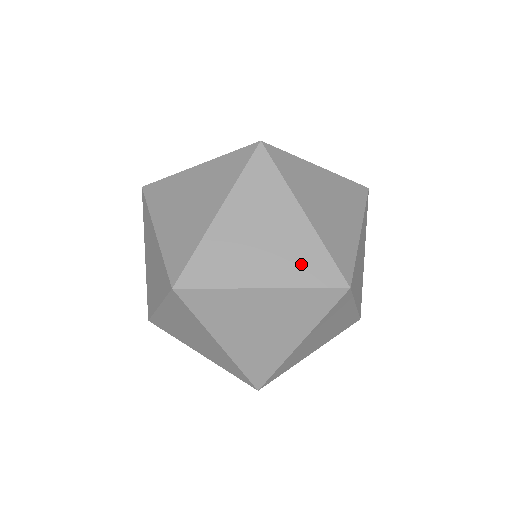
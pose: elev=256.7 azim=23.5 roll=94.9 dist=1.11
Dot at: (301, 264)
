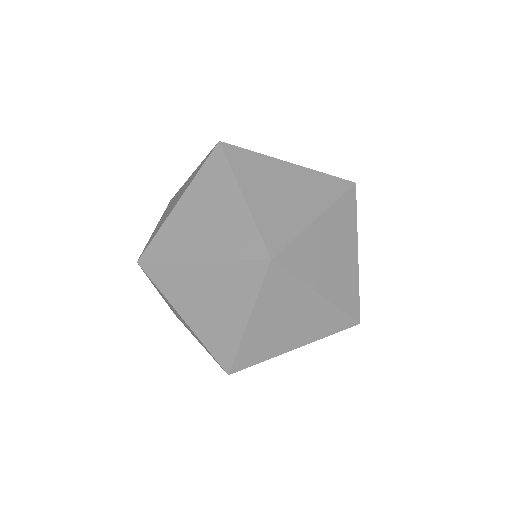
Dot at: (322, 326)
